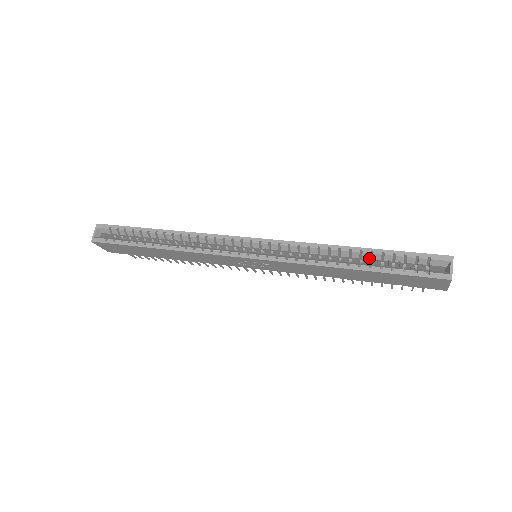
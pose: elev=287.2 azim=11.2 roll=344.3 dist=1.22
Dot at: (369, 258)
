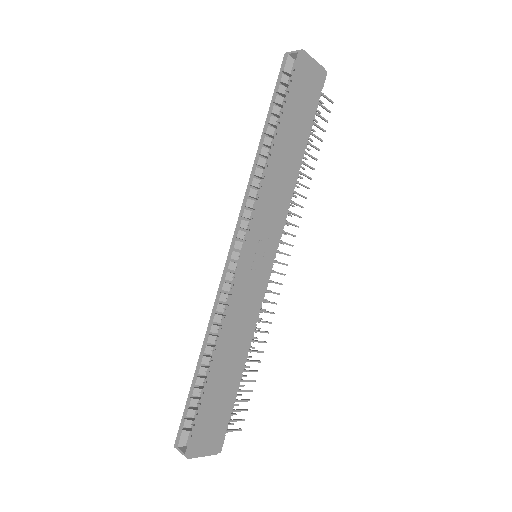
Dot at: (273, 129)
